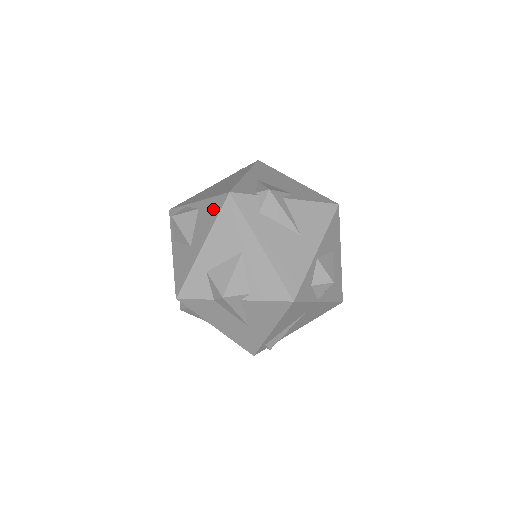
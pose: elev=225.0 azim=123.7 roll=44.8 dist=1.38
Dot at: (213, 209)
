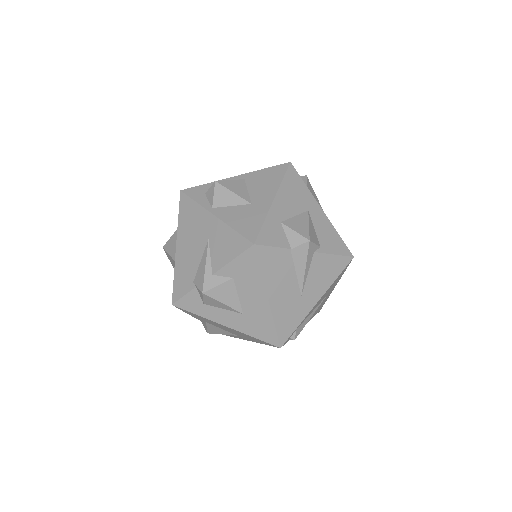
Dot at: (273, 174)
